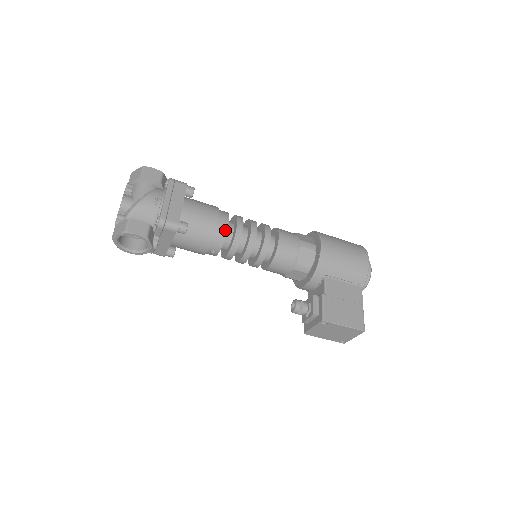
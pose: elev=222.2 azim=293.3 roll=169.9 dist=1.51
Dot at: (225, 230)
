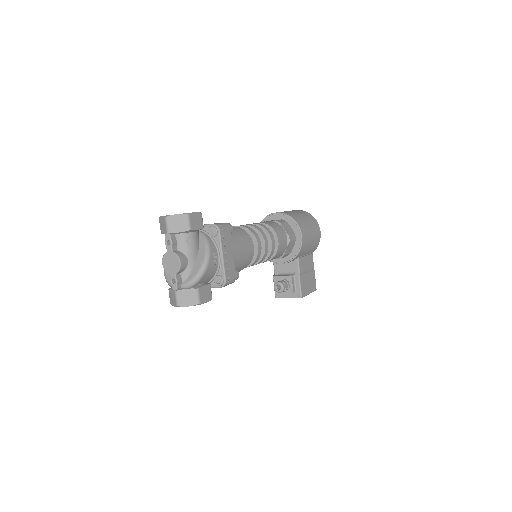
Dot at: (252, 256)
